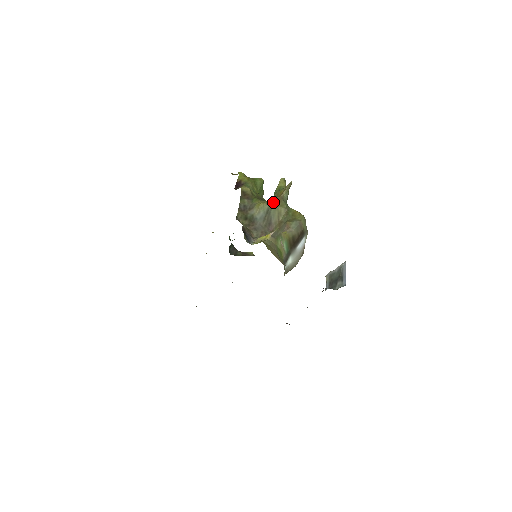
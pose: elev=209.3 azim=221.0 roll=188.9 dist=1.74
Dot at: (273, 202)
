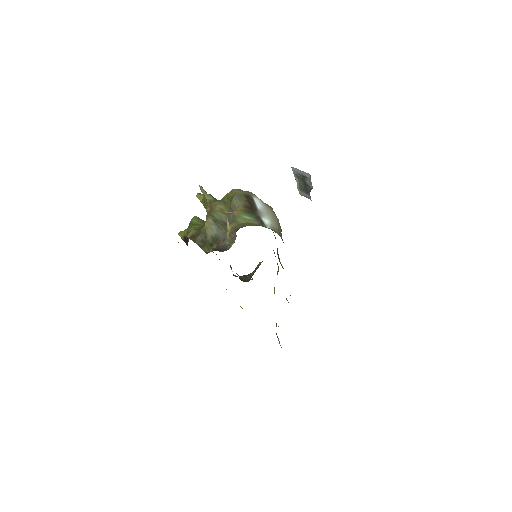
Dot at: (209, 212)
